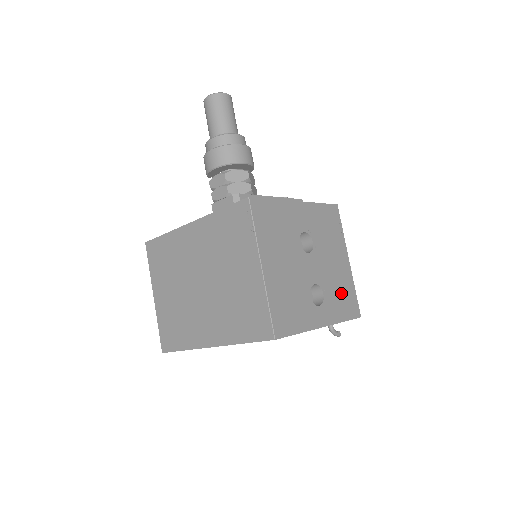
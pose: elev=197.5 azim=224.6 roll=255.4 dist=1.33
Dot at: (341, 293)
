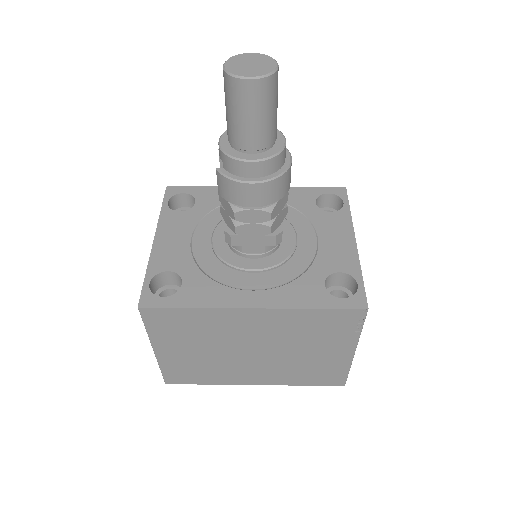
Dot at: occluded
